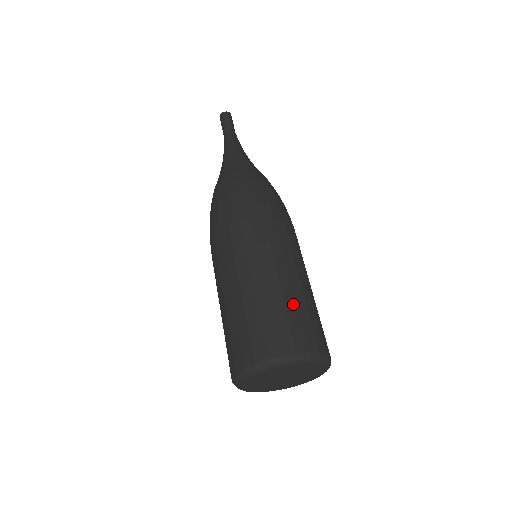
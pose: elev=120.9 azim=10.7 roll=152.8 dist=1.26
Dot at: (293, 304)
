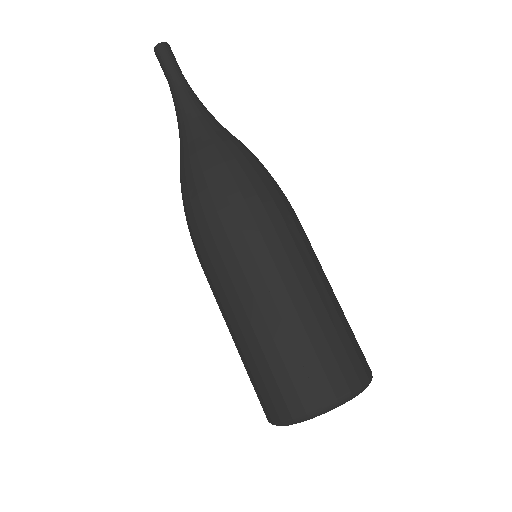
Dot at: occluded
